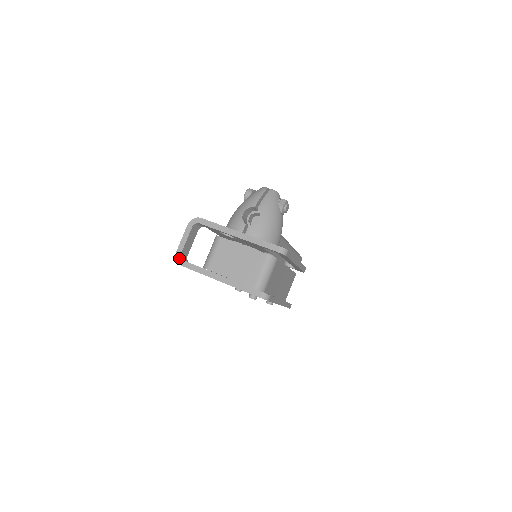
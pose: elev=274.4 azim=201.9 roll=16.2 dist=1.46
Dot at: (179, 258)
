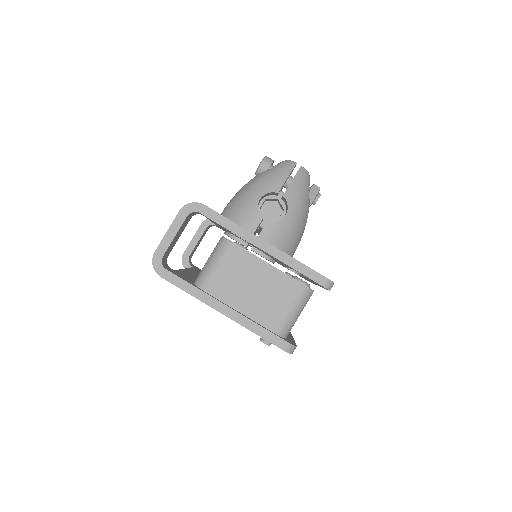
Dot at: (158, 264)
